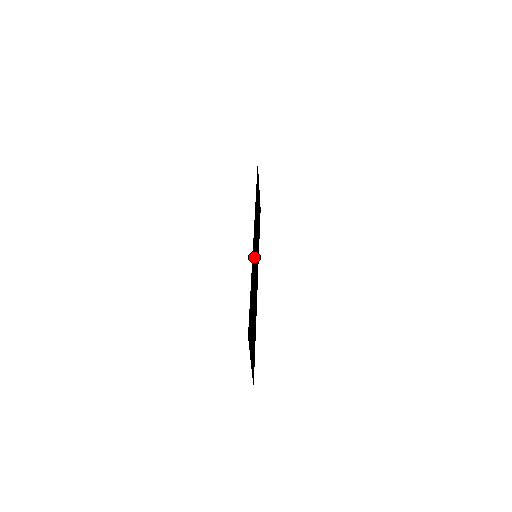
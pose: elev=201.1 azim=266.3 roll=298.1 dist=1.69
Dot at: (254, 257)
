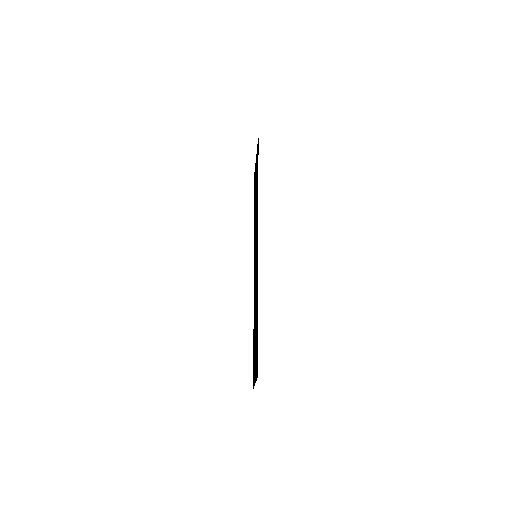
Dot at: occluded
